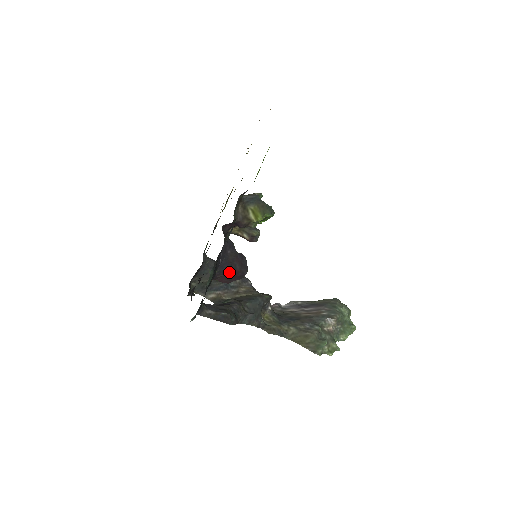
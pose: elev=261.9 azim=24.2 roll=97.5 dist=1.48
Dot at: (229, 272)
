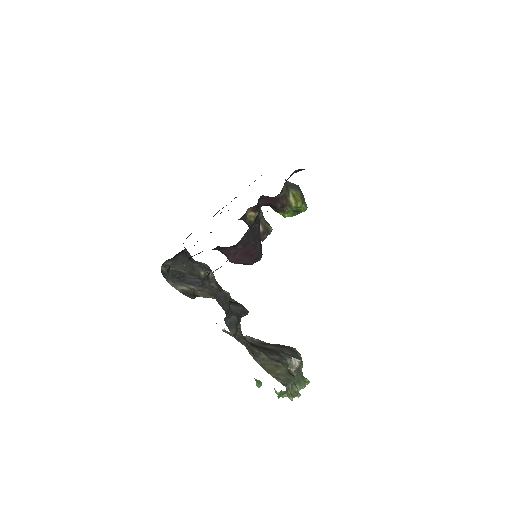
Dot at: (249, 247)
